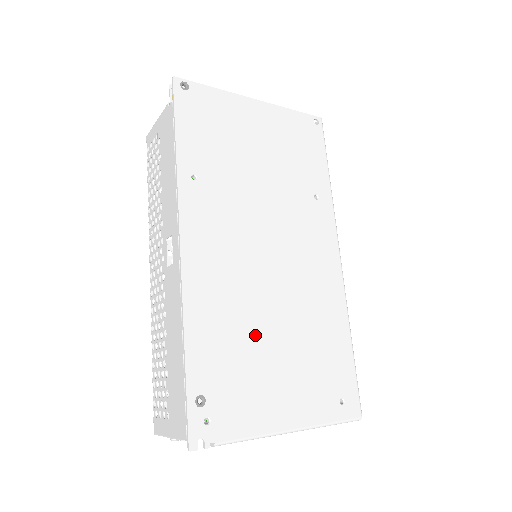
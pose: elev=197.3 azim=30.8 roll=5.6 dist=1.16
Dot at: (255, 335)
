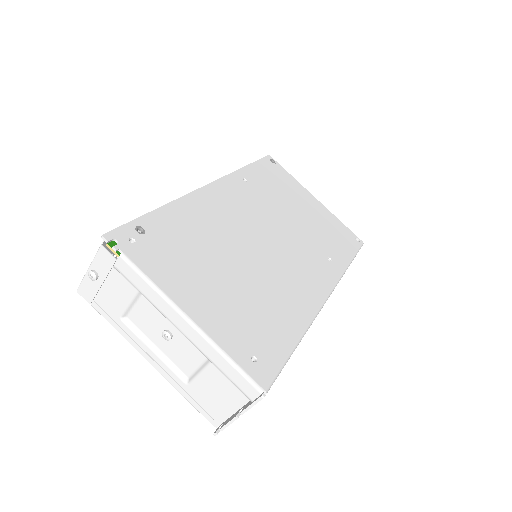
Dot at: (215, 252)
